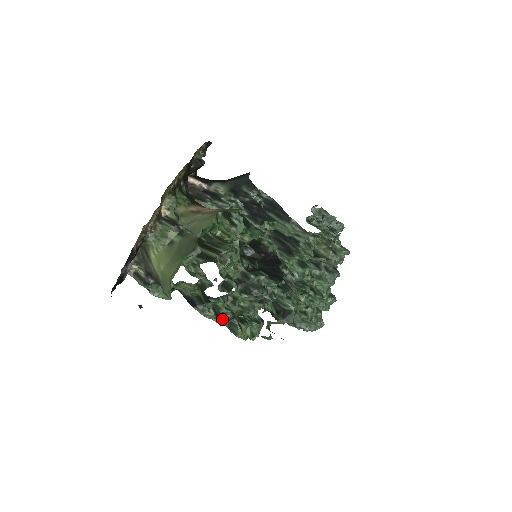
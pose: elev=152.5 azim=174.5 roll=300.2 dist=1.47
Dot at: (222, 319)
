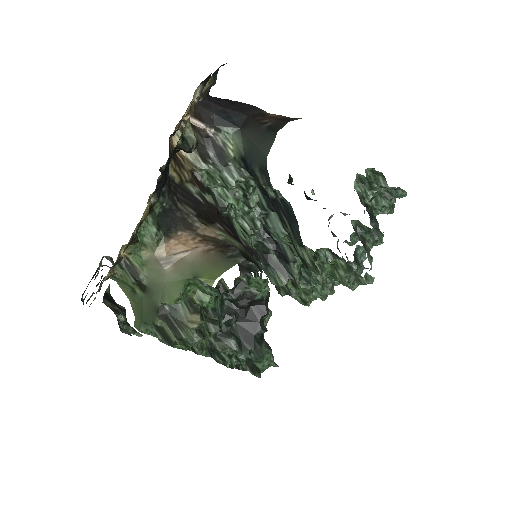
Dot at: occluded
